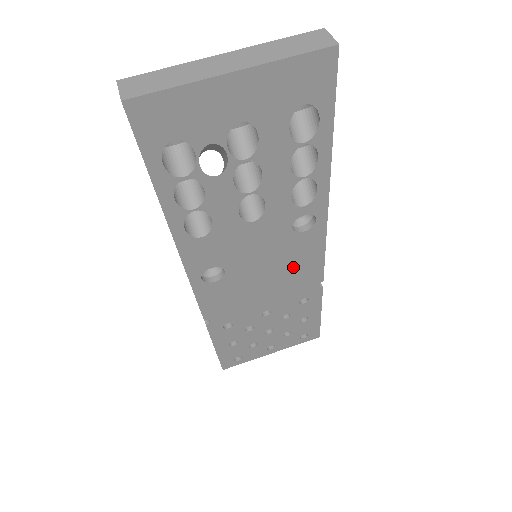
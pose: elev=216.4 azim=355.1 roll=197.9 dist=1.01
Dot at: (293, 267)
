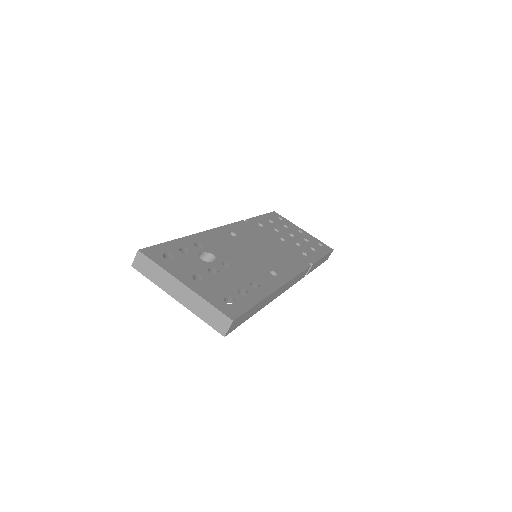
Dot at: occluded
